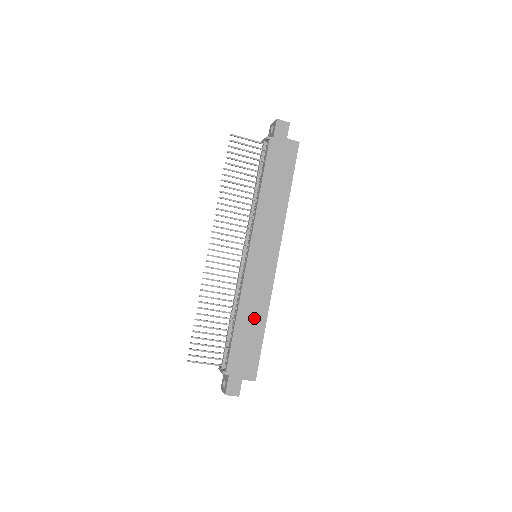
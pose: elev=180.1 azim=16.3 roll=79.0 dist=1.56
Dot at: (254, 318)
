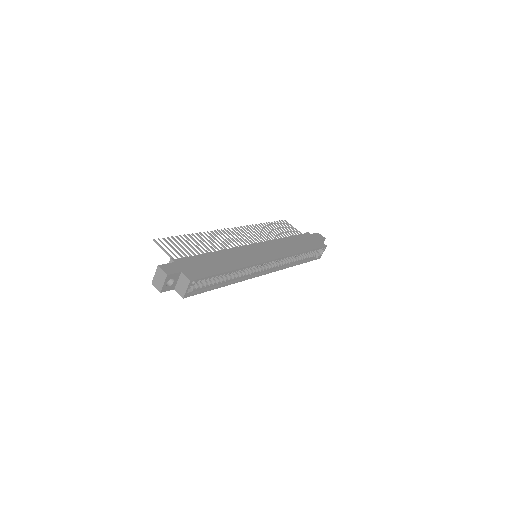
Dot at: (227, 262)
